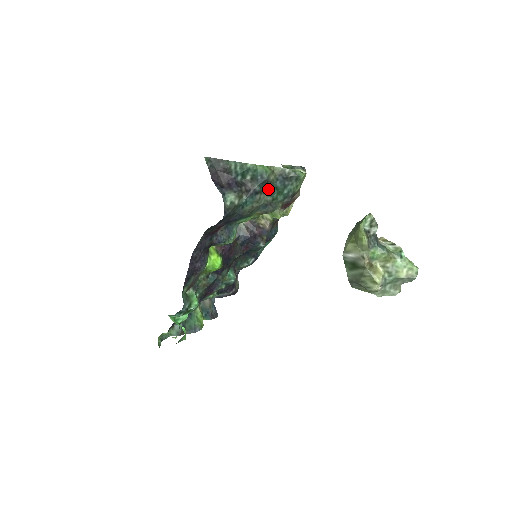
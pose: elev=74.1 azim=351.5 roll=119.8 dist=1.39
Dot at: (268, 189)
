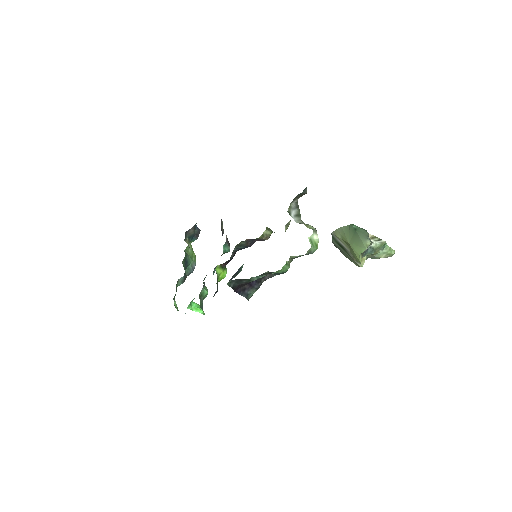
Dot at: occluded
